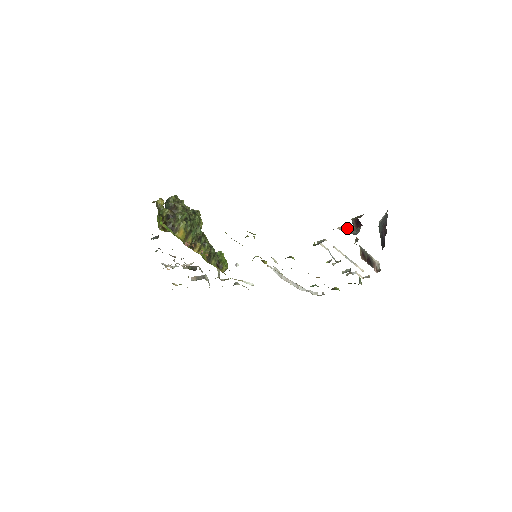
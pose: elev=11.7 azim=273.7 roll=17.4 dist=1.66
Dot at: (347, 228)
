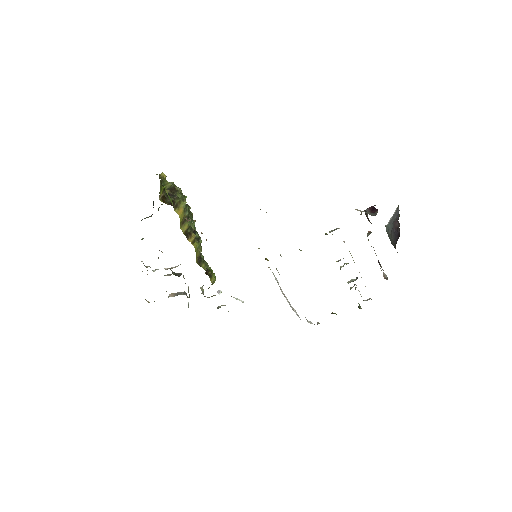
Dot at: (364, 211)
